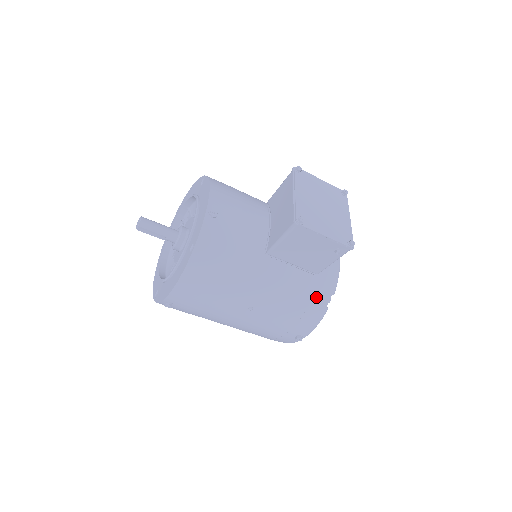
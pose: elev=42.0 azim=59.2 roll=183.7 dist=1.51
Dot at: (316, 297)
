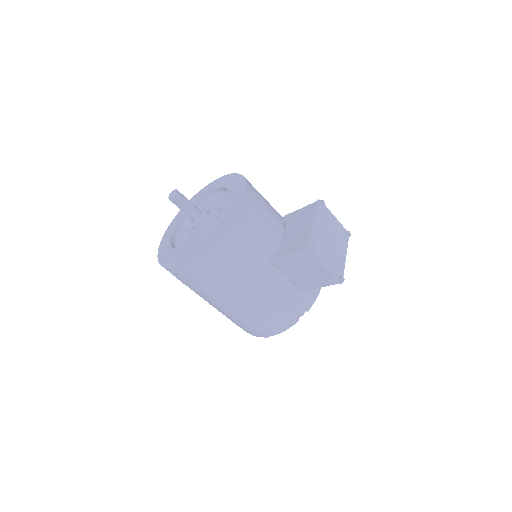
Dot at: (294, 309)
